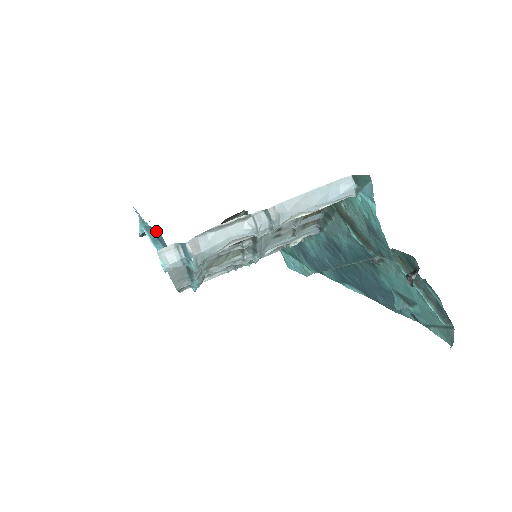
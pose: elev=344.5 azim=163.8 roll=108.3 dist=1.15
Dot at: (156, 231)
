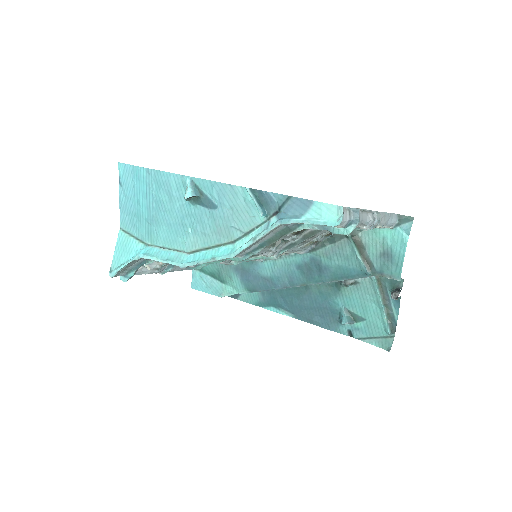
Dot at: (269, 196)
